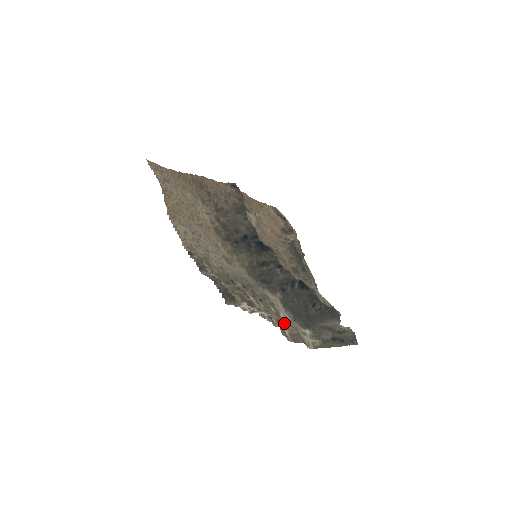
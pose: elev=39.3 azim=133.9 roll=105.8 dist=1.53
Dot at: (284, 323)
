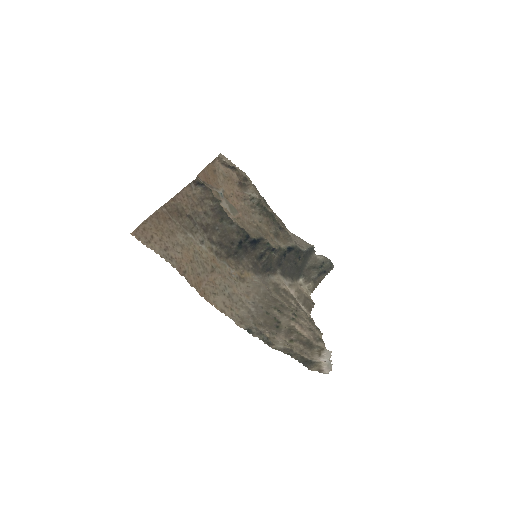
Dot at: (295, 297)
